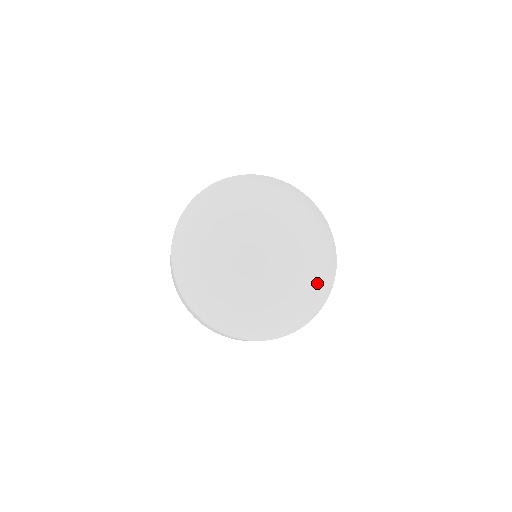
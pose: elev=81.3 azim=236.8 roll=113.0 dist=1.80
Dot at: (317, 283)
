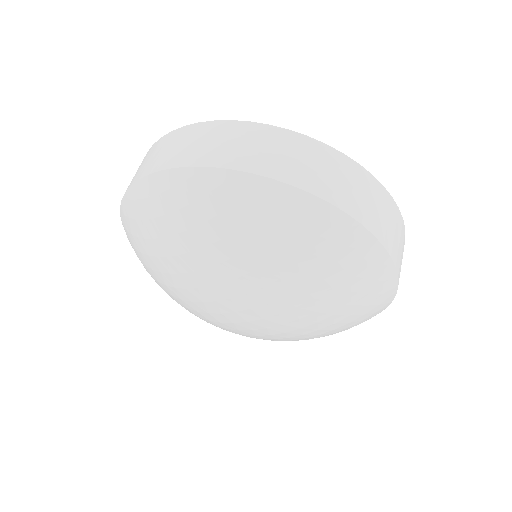
Dot at: occluded
